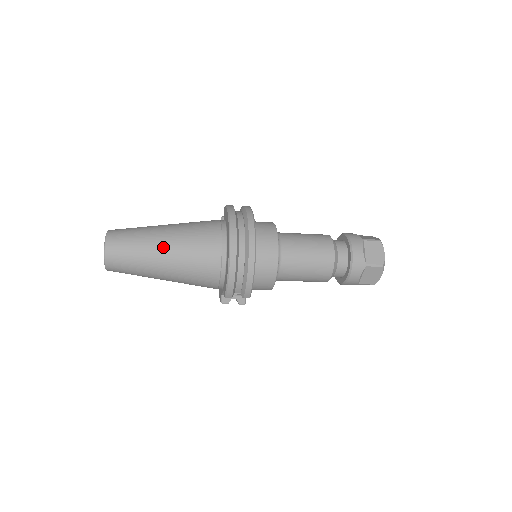
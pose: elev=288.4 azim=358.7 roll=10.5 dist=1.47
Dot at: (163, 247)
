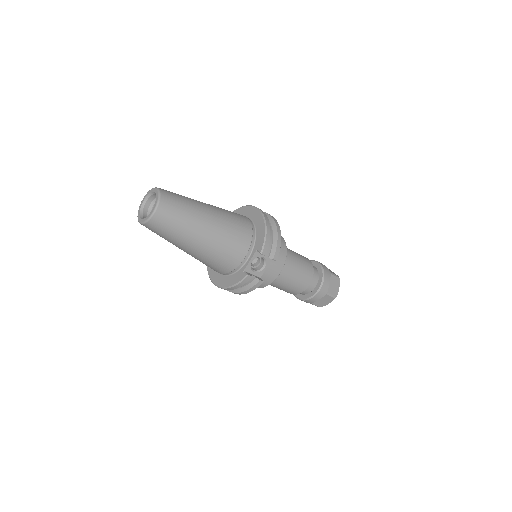
Dot at: (207, 205)
